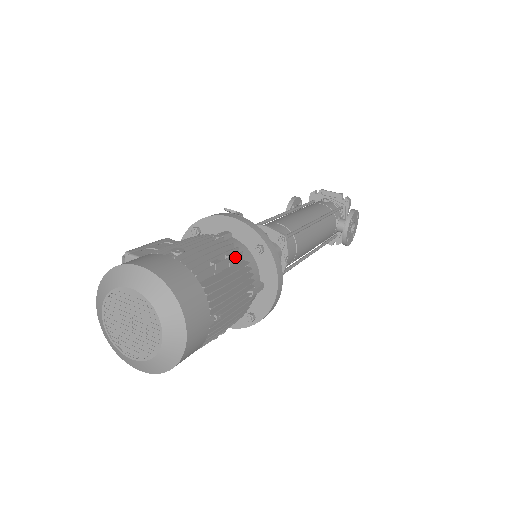
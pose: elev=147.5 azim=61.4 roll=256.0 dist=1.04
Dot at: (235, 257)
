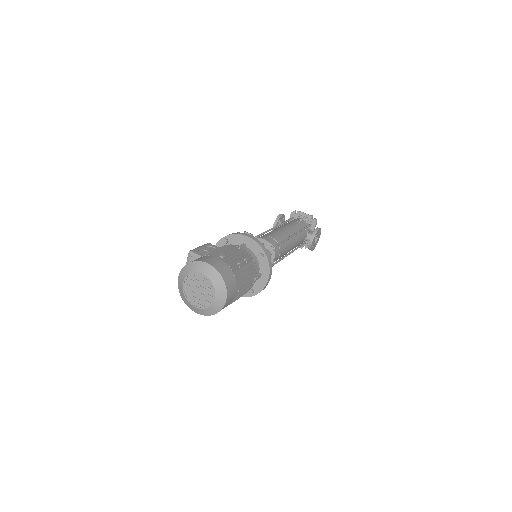
Dot at: (249, 260)
